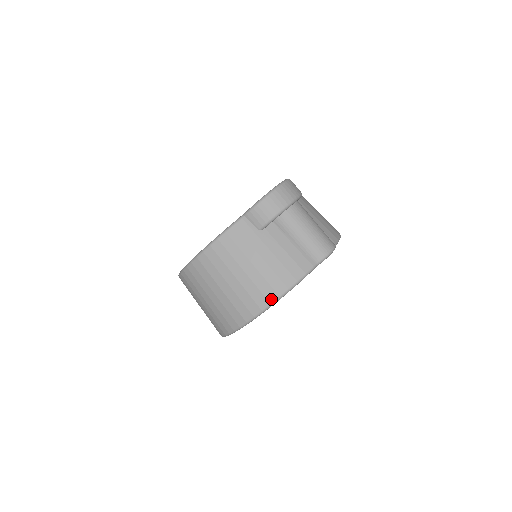
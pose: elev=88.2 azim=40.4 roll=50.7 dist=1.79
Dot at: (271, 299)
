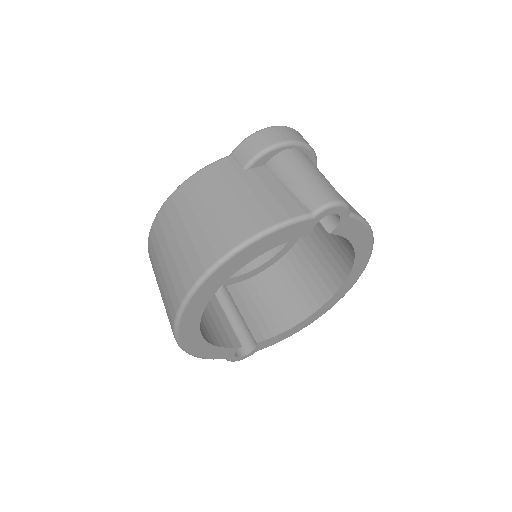
Dot at: (233, 244)
